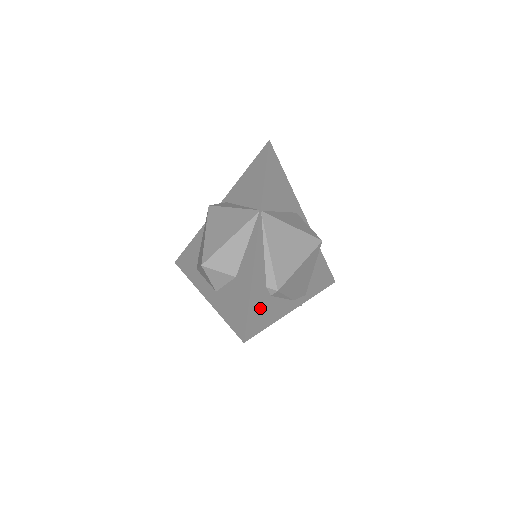
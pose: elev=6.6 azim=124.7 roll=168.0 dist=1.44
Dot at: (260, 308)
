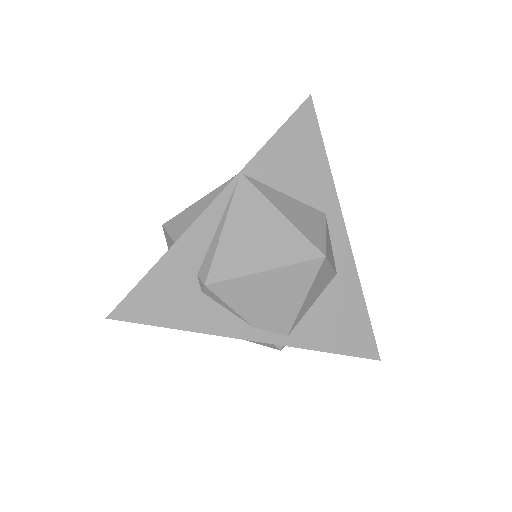
Dot at: (168, 294)
